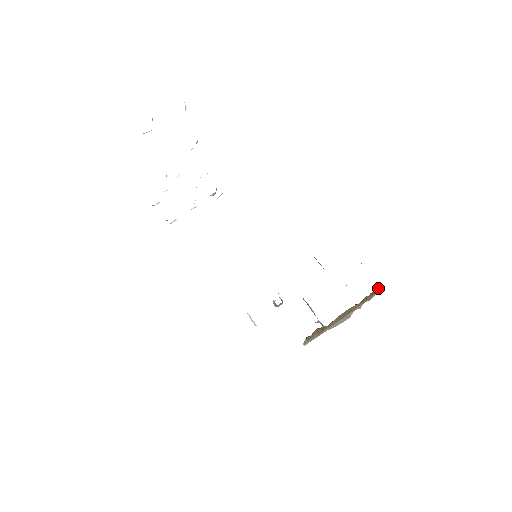
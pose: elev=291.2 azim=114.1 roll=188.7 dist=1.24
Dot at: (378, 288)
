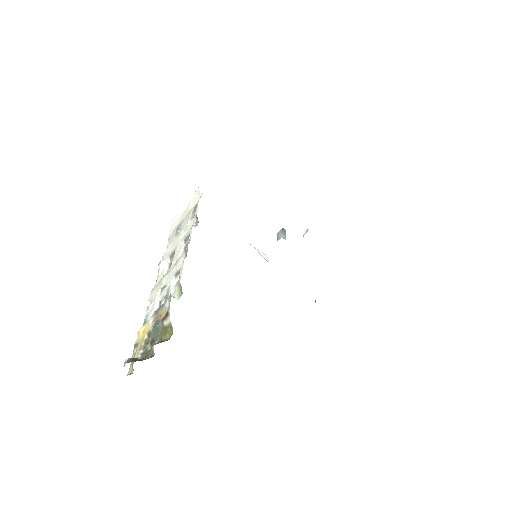
Dot at: occluded
